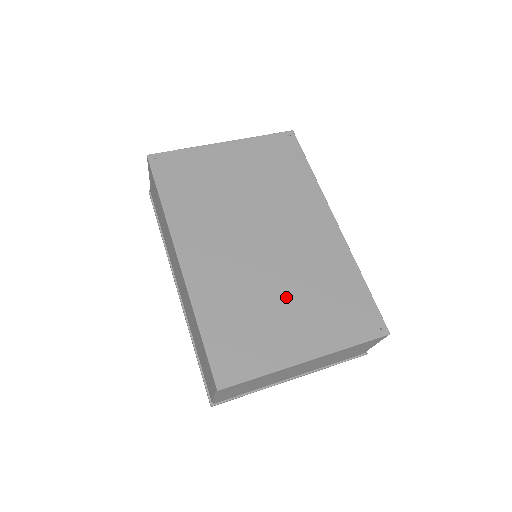
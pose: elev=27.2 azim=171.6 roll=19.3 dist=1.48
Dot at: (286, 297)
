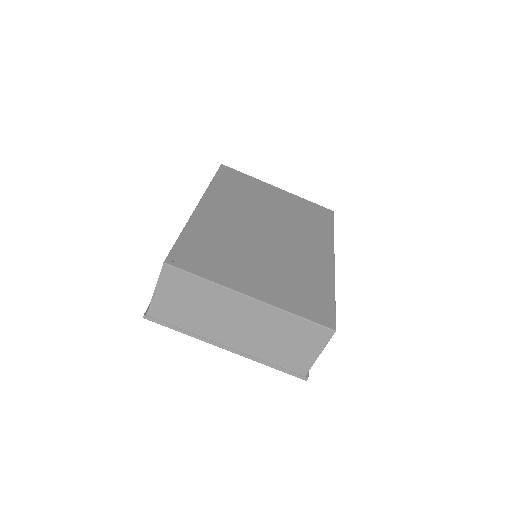
Dot at: (262, 261)
